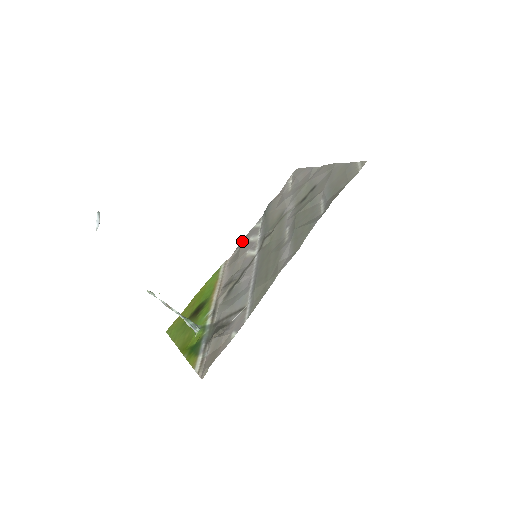
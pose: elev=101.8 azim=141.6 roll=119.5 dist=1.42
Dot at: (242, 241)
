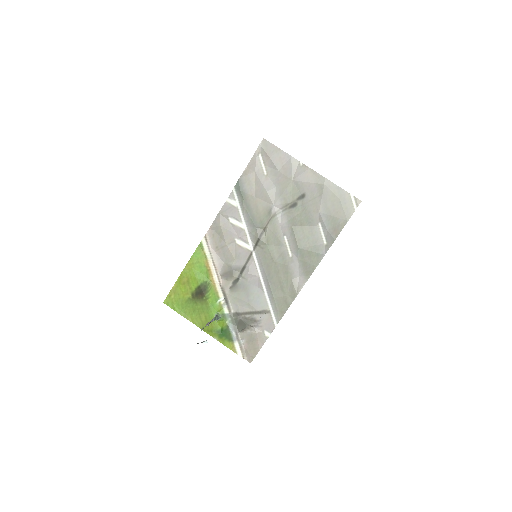
Dot at: (218, 218)
